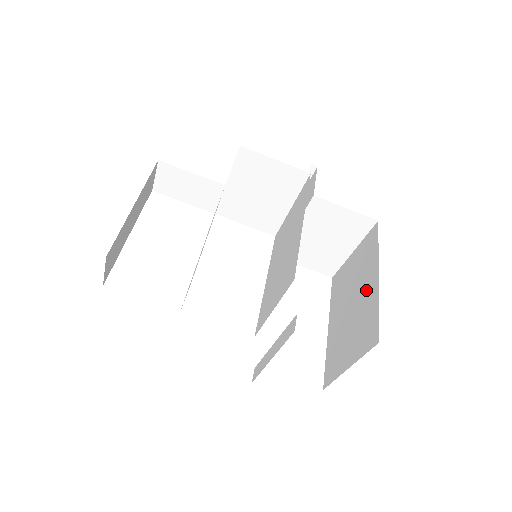
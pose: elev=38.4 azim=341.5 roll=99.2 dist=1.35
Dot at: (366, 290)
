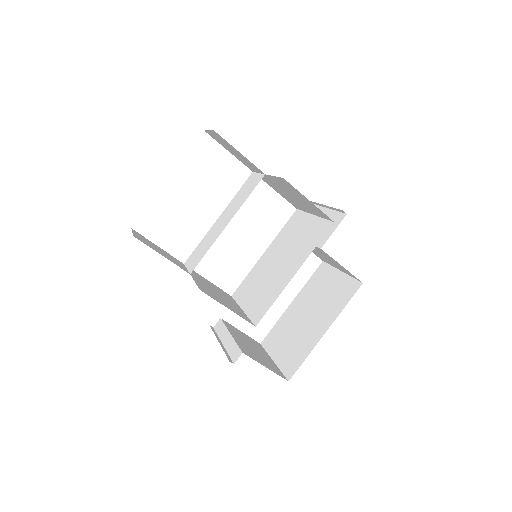
Dot at: (316, 327)
